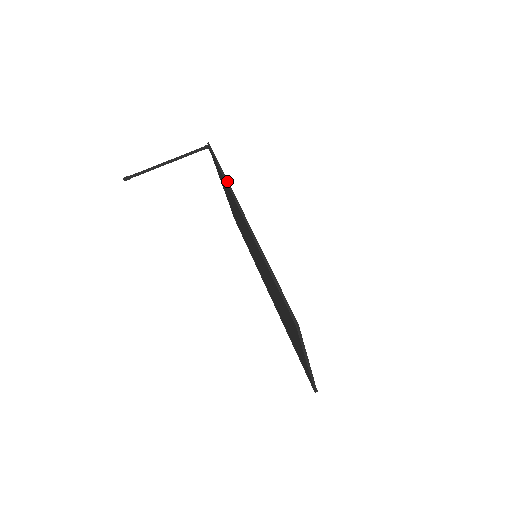
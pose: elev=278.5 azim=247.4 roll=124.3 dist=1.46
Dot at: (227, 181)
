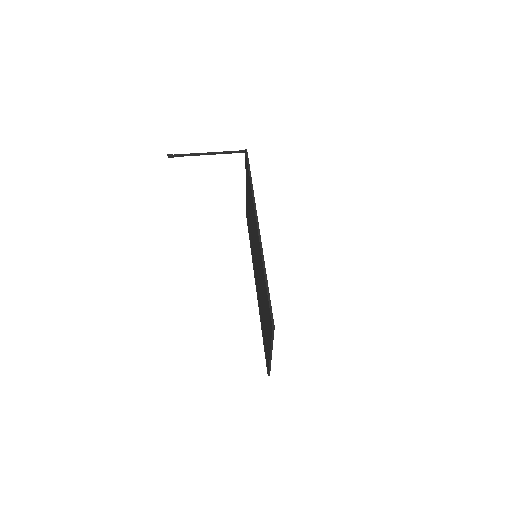
Dot at: (253, 190)
